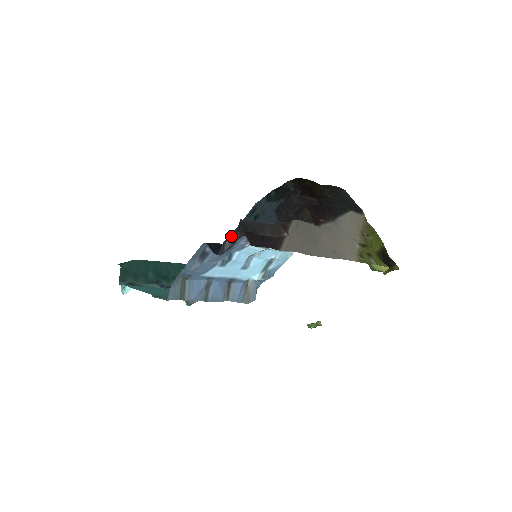
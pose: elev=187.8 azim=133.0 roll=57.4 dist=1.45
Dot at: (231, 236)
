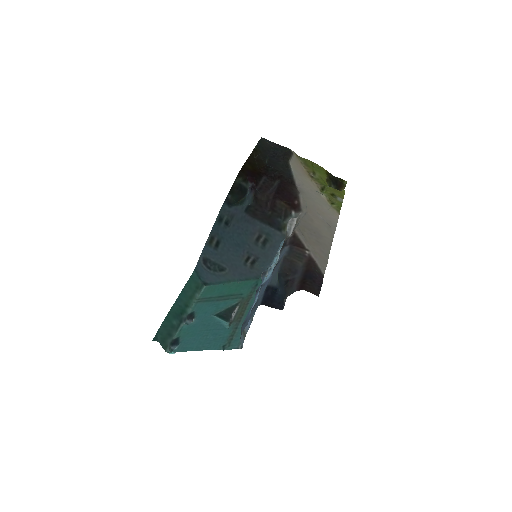
Dot at: occluded
